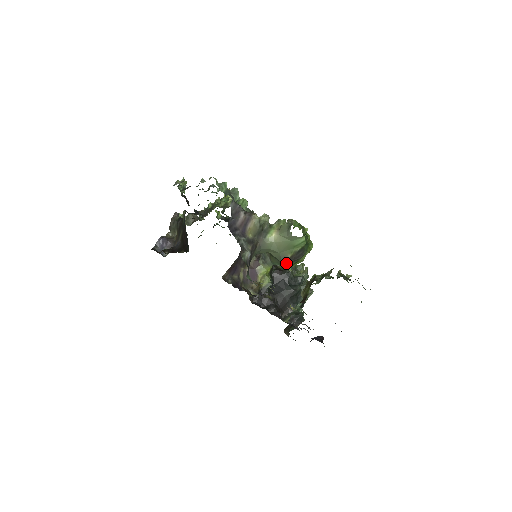
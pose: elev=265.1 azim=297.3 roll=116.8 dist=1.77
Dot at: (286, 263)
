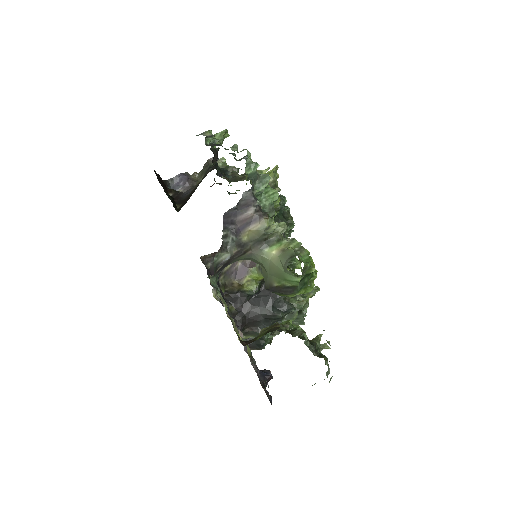
Dot at: (269, 289)
